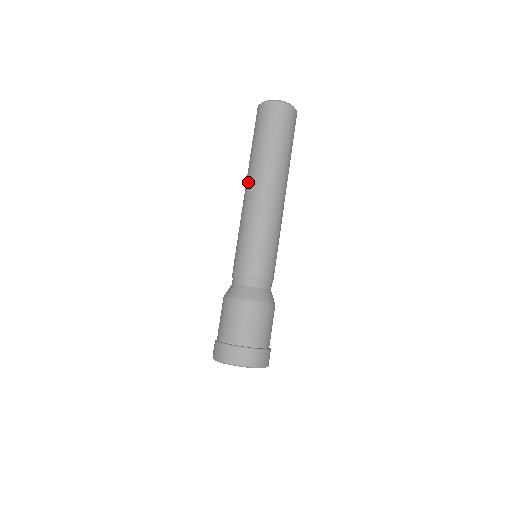
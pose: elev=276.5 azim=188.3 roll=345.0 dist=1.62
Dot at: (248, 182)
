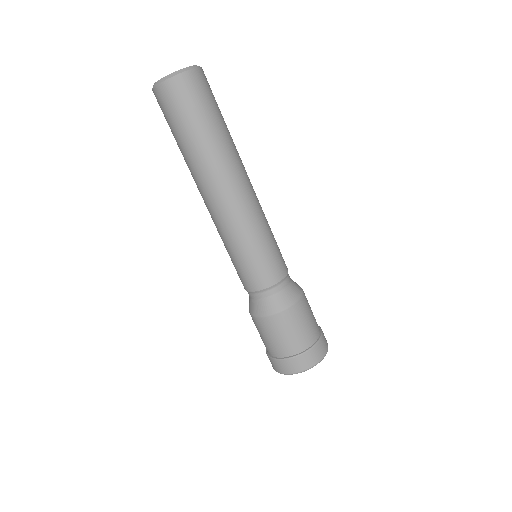
Dot at: occluded
